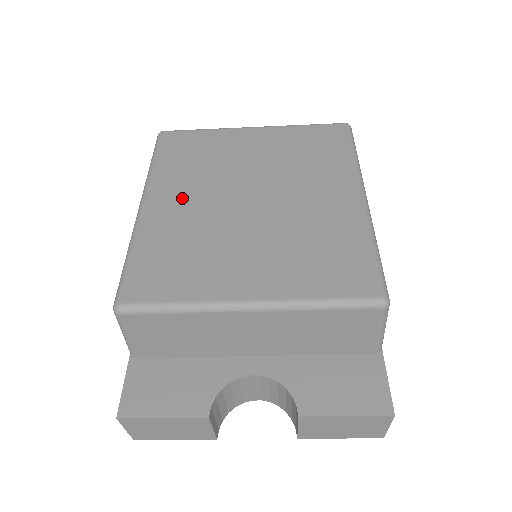
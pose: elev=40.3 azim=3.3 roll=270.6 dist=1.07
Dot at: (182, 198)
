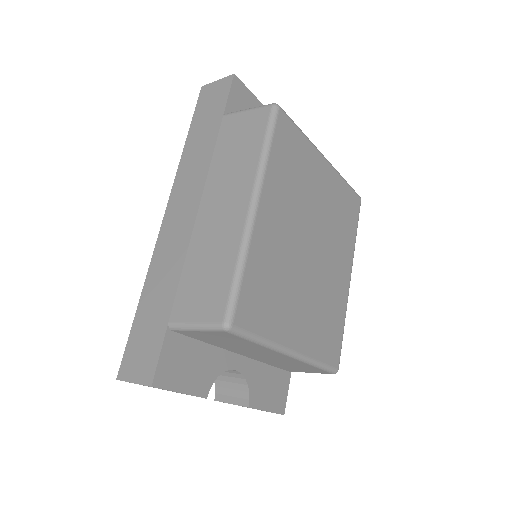
Dot at: (280, 219)
